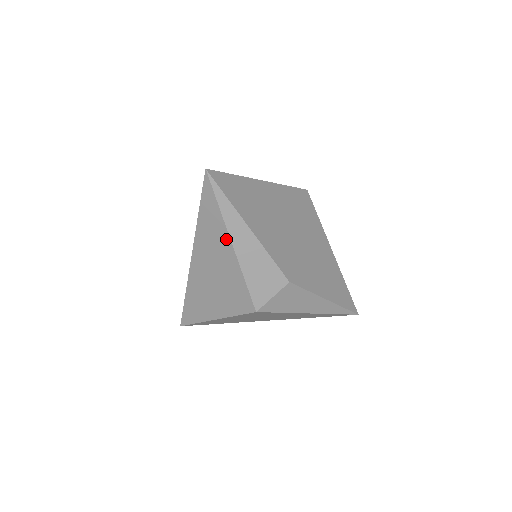
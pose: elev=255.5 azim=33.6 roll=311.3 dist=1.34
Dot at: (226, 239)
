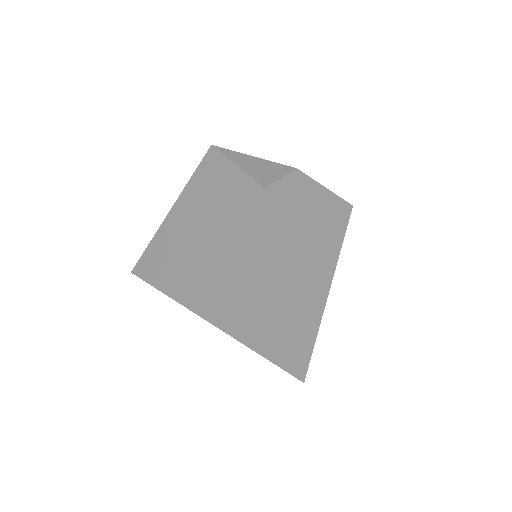
Dot at: occluded
